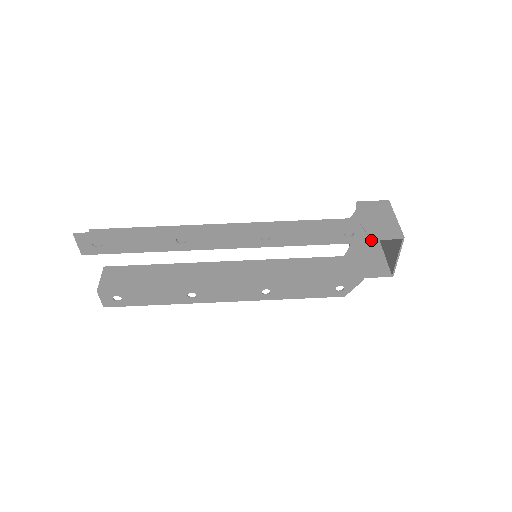
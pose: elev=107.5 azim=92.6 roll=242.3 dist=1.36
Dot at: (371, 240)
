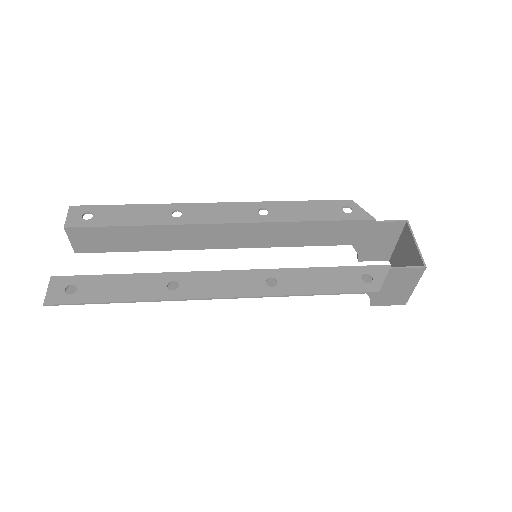
Dot at: (373, 218)
